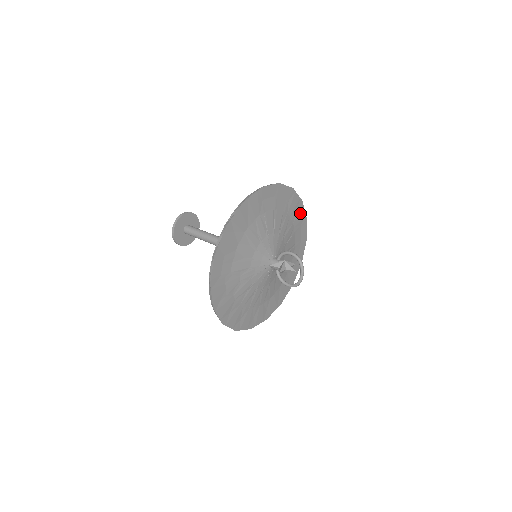
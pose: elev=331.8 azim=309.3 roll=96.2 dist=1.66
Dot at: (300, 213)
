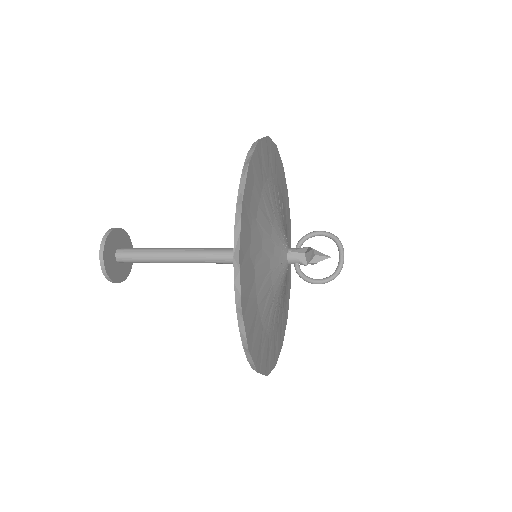
Dot at: (289, 237)
